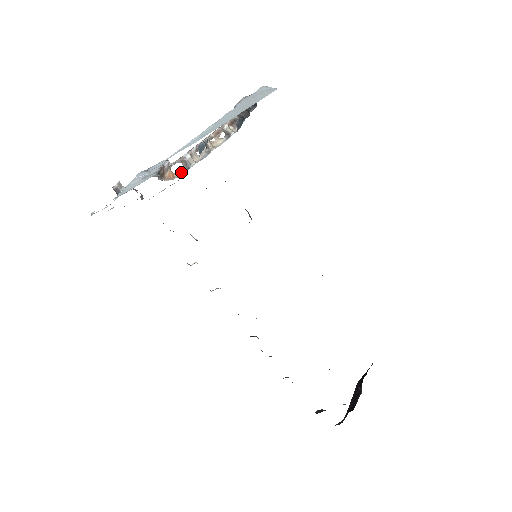
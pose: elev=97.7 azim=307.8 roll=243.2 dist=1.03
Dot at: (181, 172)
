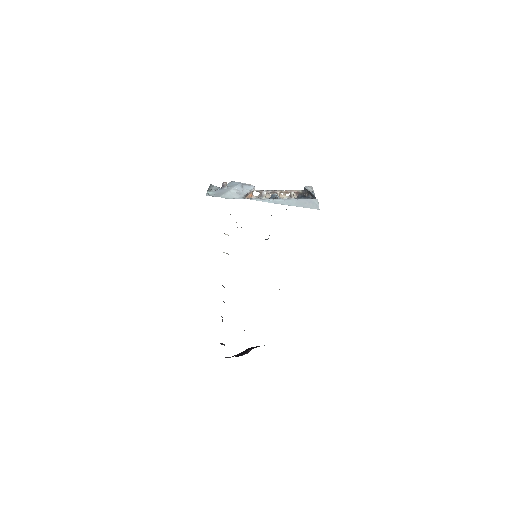
Dot at: (256, 197)
